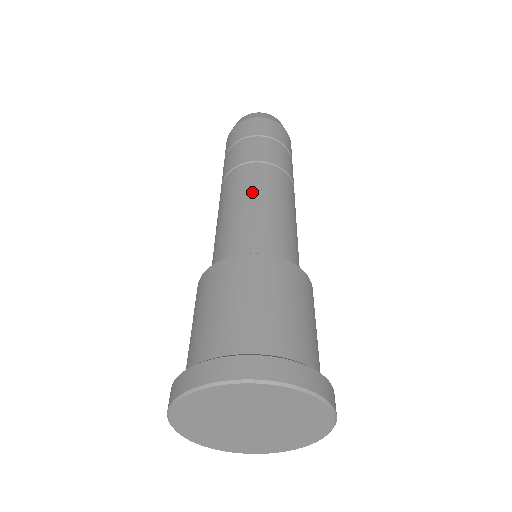
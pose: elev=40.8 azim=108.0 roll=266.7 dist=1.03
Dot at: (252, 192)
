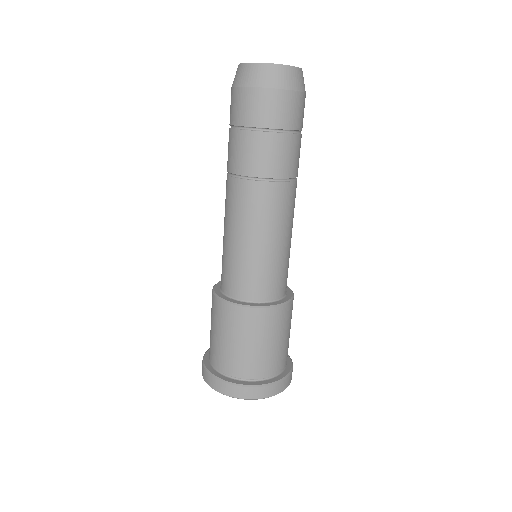
Dot at: (274, 227)
